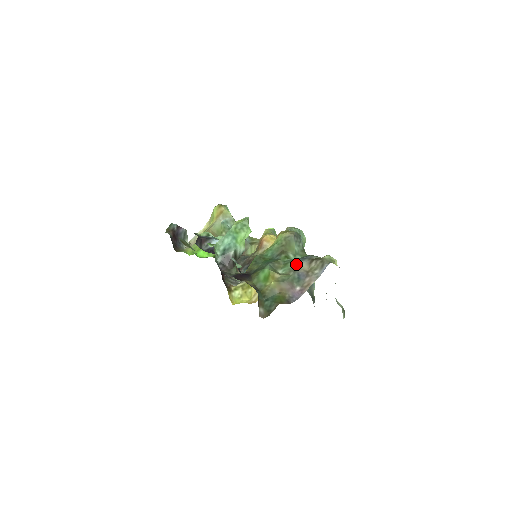
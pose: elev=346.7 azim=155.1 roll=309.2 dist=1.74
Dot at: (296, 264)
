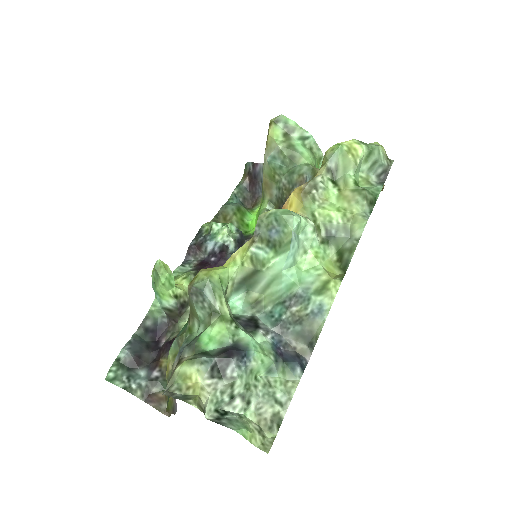
Dot at: (175, 359)
